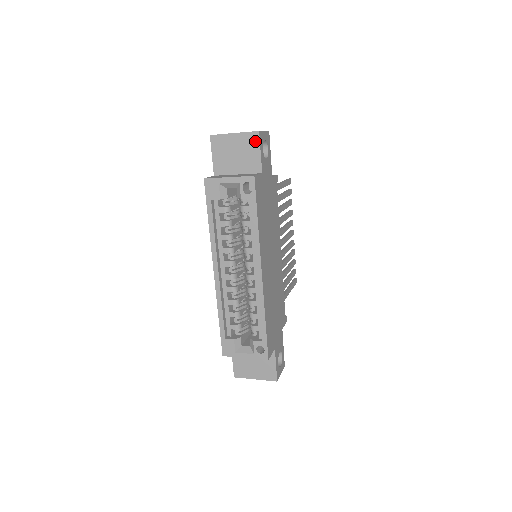
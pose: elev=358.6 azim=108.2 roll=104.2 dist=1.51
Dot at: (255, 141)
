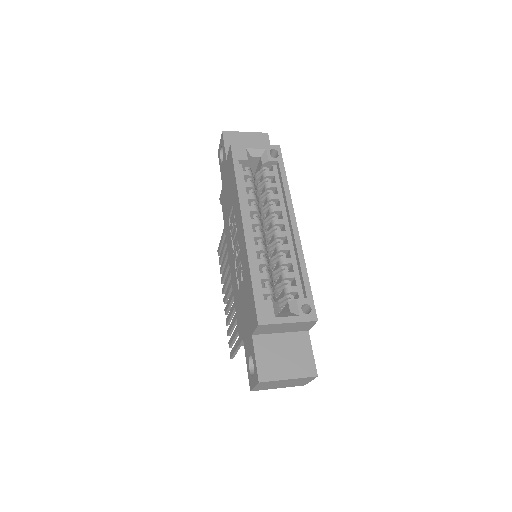
Dot at: (265, 139)
